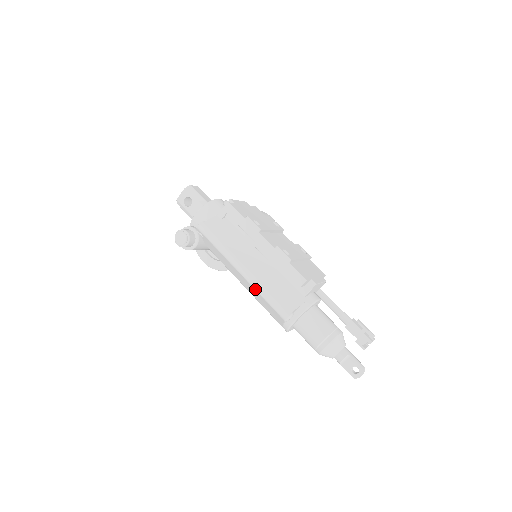
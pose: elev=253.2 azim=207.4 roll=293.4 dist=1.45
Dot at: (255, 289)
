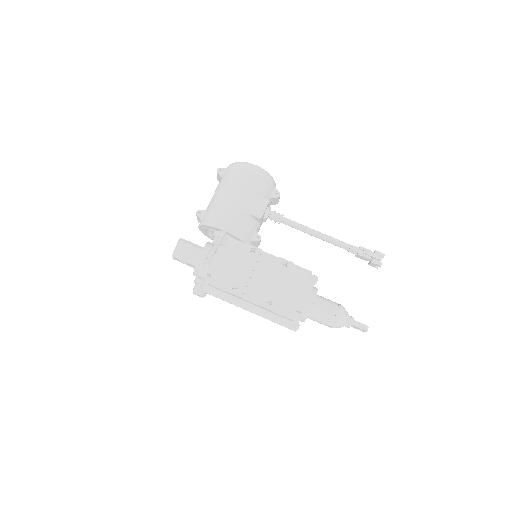
Dot at: (265, 318)
